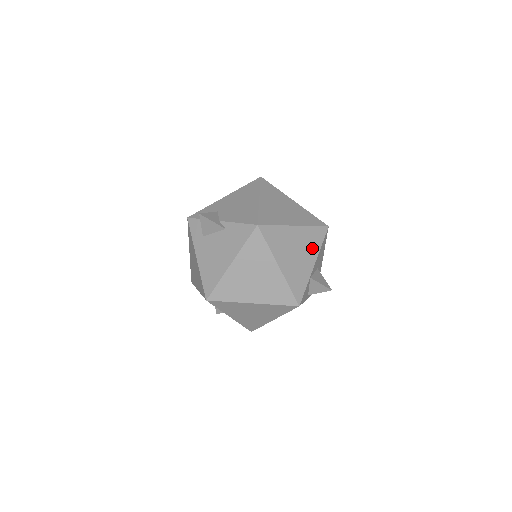
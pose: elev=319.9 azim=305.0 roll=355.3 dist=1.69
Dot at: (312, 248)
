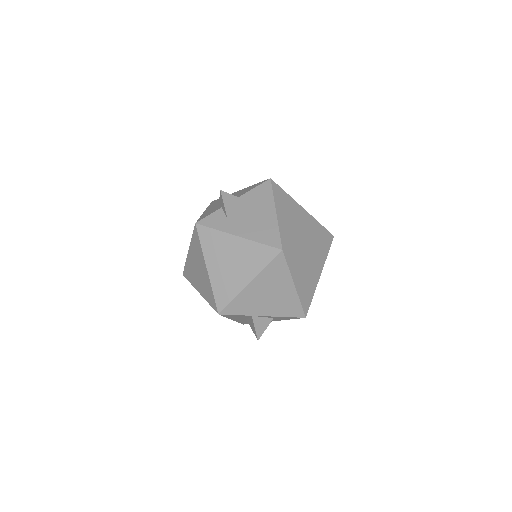
Dot at: occluded
